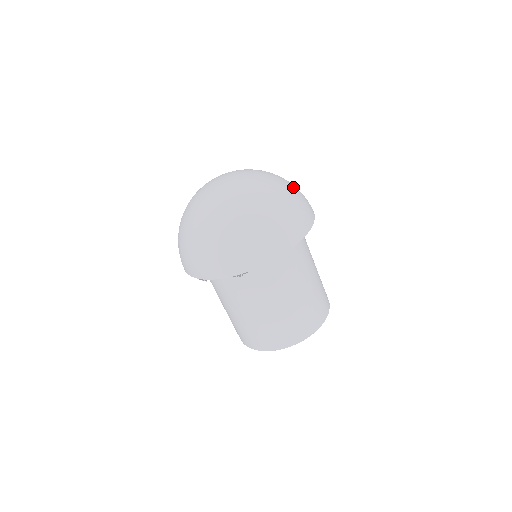
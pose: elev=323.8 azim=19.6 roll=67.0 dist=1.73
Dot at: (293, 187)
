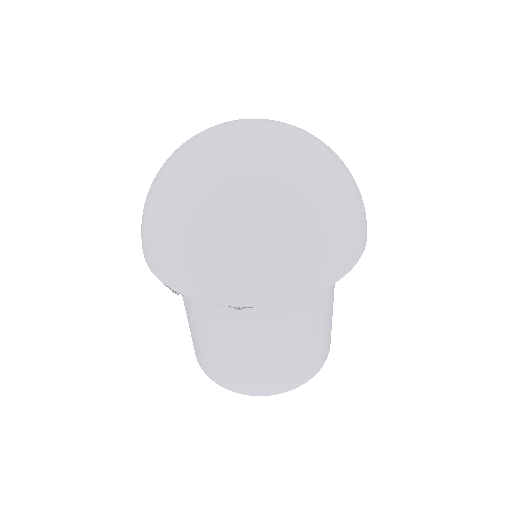
Dot at: (353, 178)
